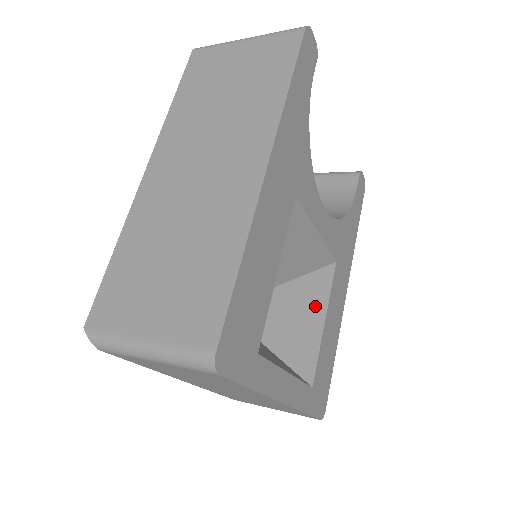
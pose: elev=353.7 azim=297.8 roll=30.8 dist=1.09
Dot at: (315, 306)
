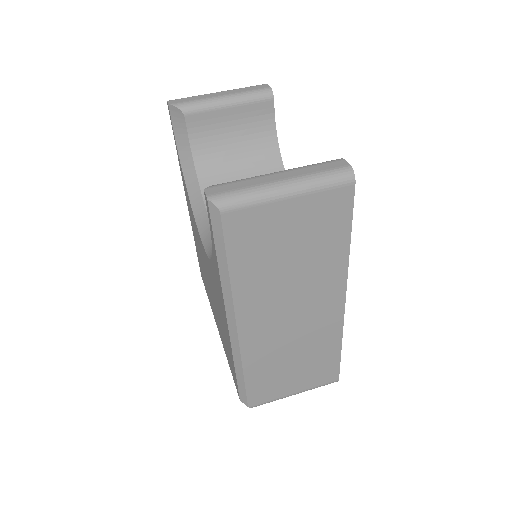
Dot at: occluded
